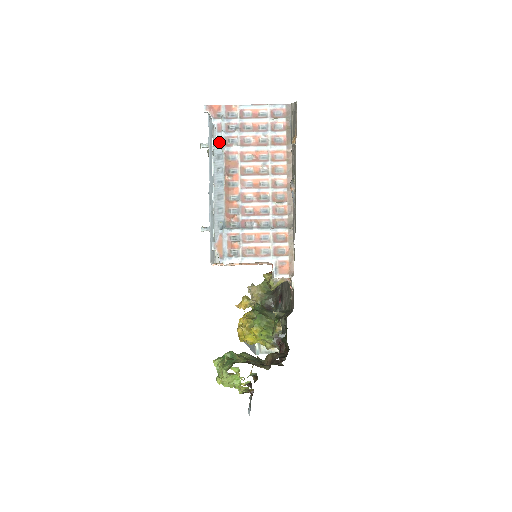
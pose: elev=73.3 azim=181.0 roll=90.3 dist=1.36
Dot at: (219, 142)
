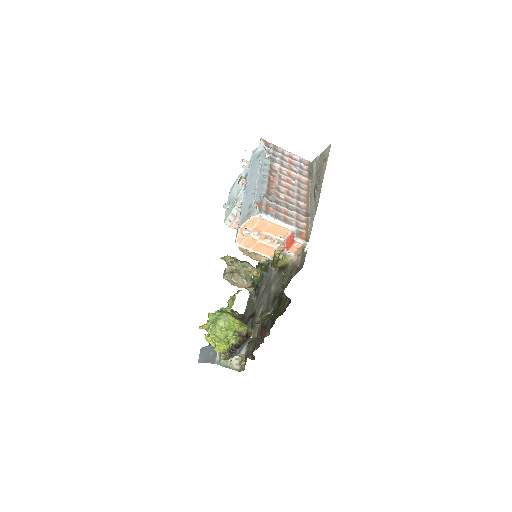
Dot at: (266, 159)
